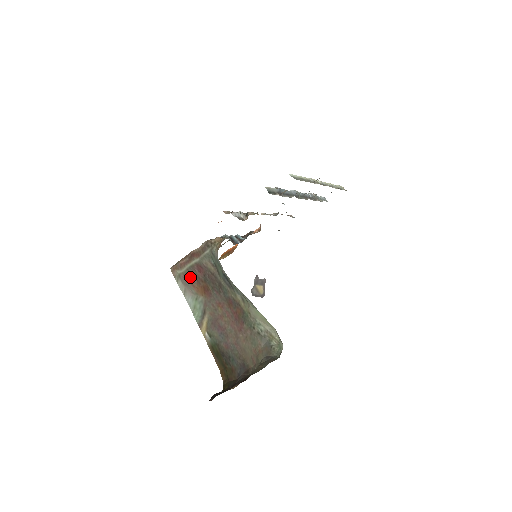
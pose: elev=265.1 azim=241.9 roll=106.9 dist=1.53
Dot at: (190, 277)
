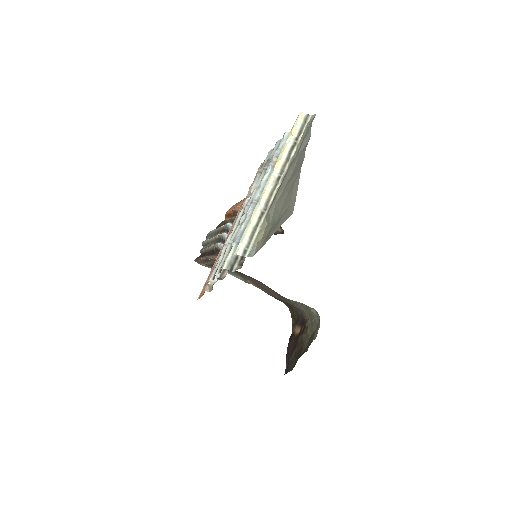
Dot at: occluded
